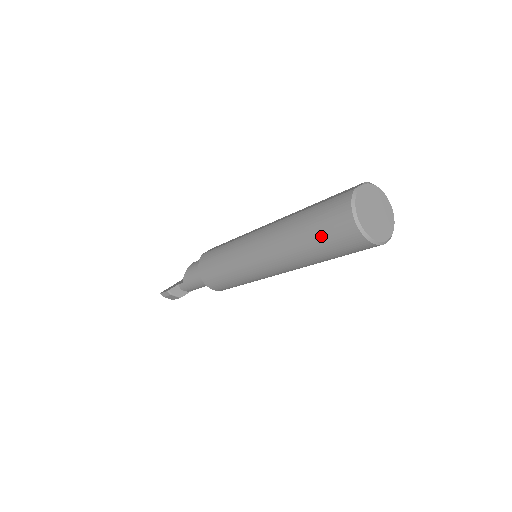
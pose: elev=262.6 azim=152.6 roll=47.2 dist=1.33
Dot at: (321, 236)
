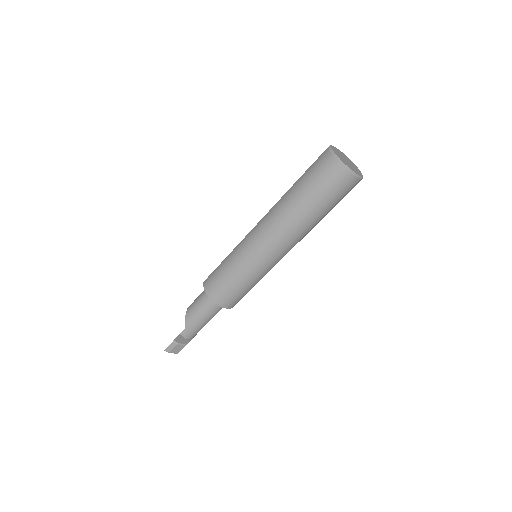
Dot at: (317, 189)
